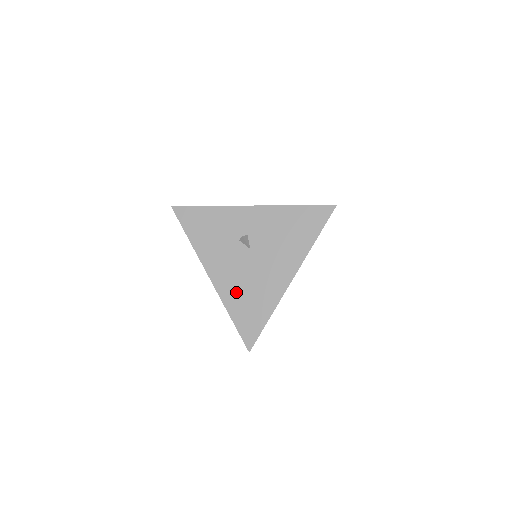
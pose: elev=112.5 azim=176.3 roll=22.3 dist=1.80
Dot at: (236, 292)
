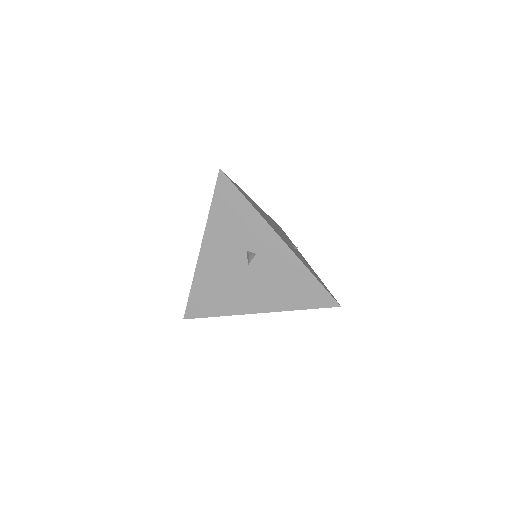
Dot at: (210, 279)
